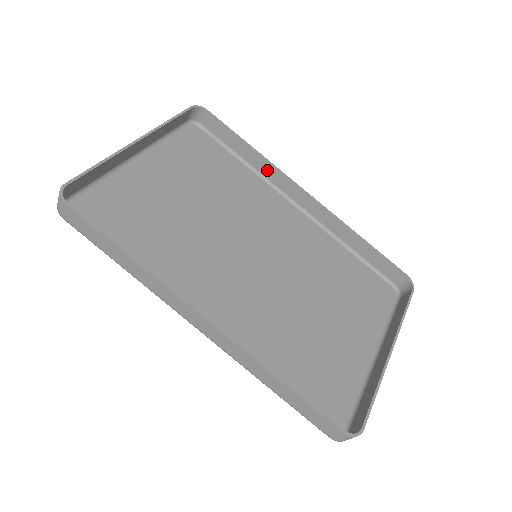
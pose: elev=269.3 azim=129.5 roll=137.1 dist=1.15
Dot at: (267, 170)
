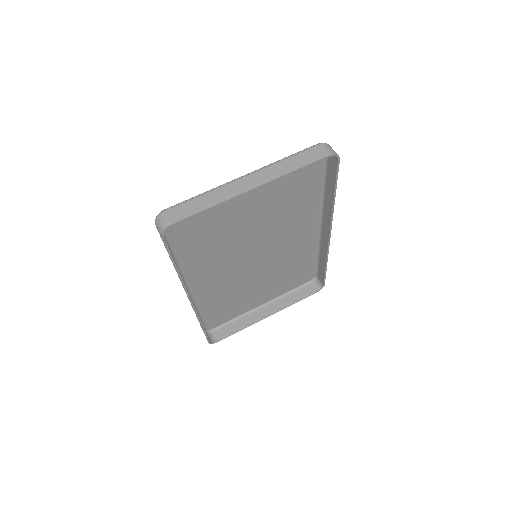
Dot at: (328, 207)
